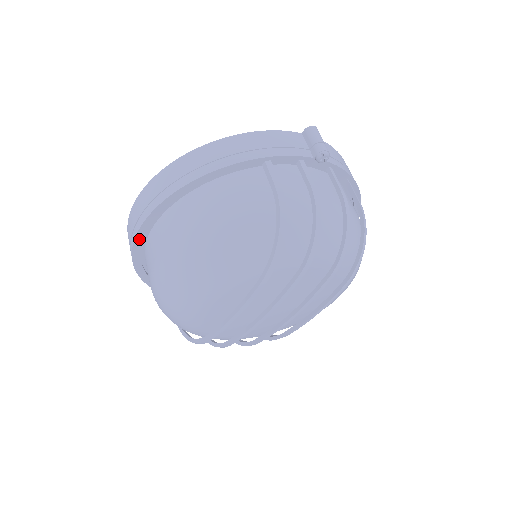
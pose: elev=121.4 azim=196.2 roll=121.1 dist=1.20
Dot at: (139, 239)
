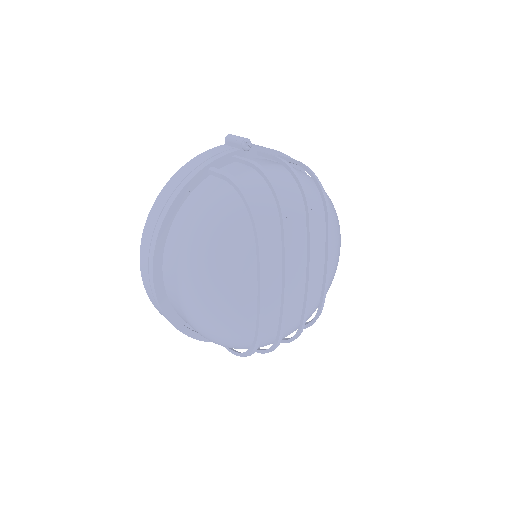
Dot at: (158, 290)
